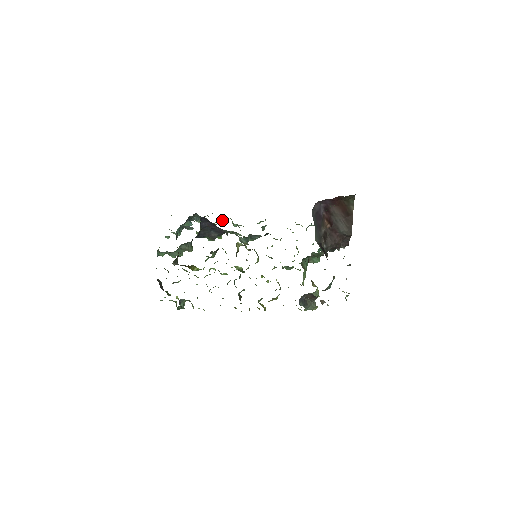
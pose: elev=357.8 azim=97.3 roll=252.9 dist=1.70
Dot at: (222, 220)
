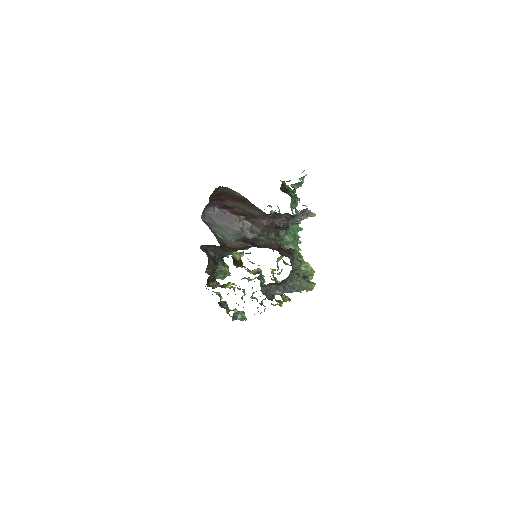
Dot at: occluded
